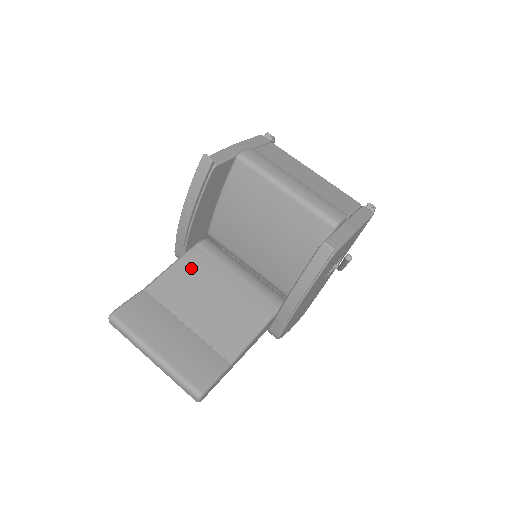
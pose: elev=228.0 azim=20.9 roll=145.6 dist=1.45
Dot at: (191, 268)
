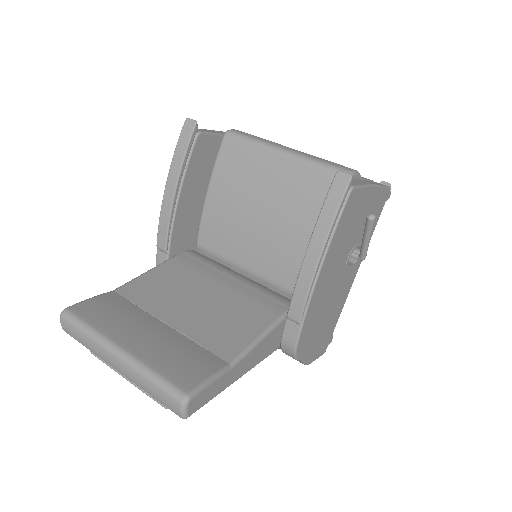
Dot at: (175, 271)
